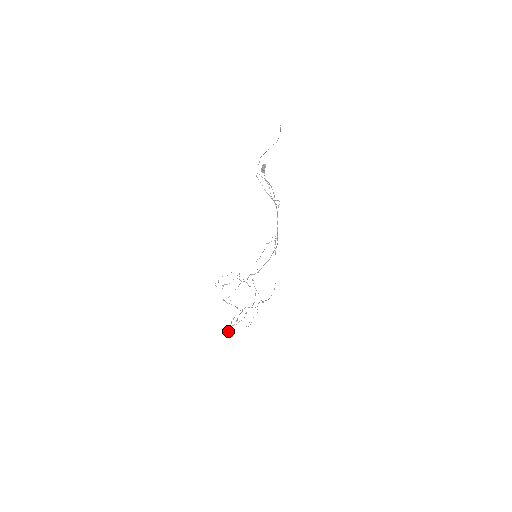
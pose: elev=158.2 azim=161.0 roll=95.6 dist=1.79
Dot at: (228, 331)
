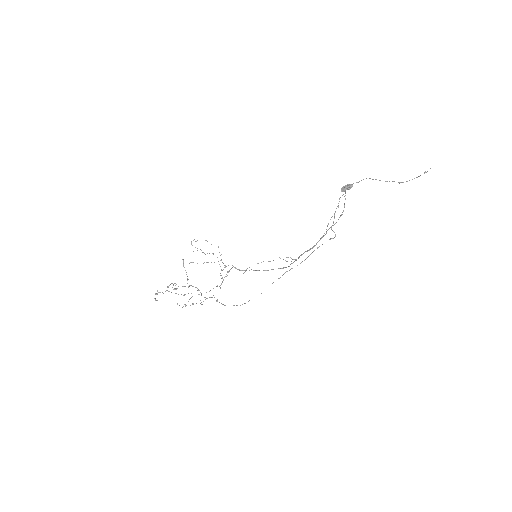
Dot at: occluded
